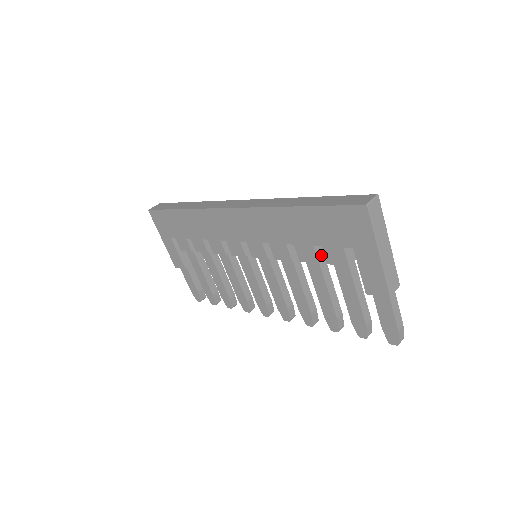
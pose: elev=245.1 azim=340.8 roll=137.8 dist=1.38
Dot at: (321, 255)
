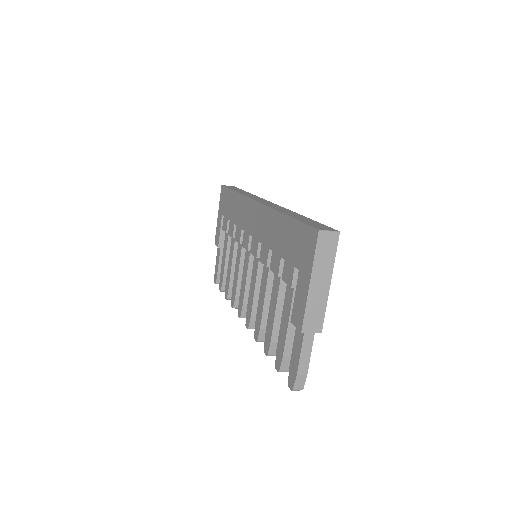
Dot at: occluded
